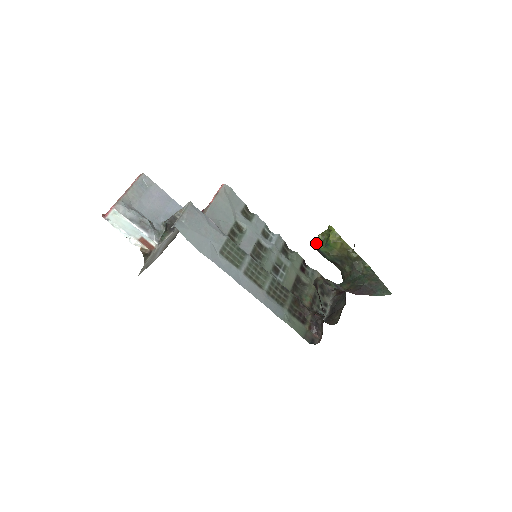
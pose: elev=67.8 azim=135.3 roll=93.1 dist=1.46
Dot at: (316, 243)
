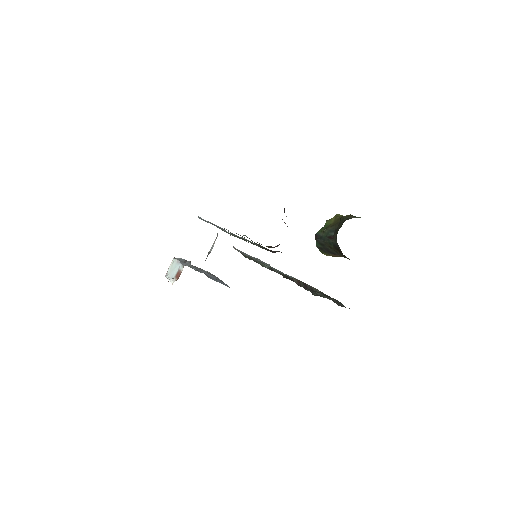
Dot at: occluded
